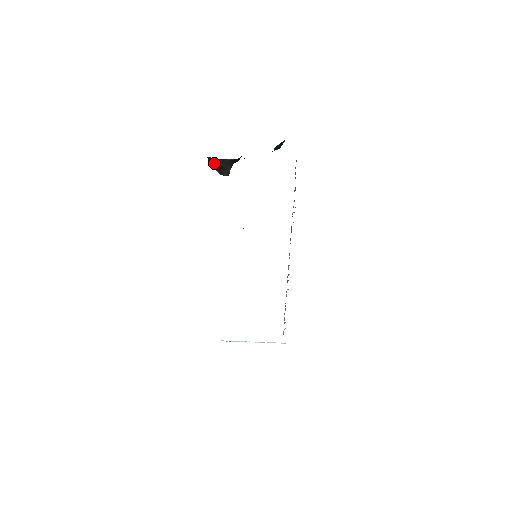
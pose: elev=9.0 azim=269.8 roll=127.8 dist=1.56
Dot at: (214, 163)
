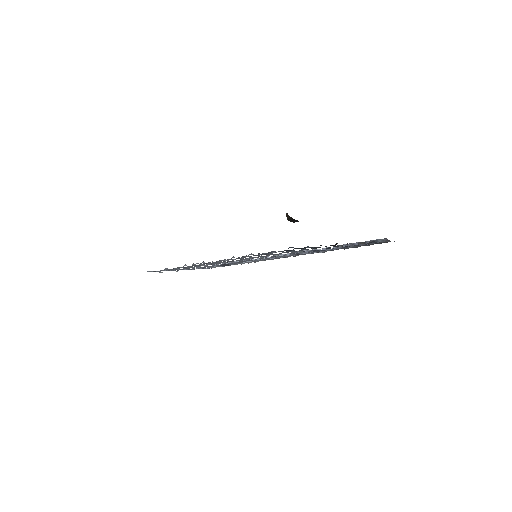
Dot at: occluded
